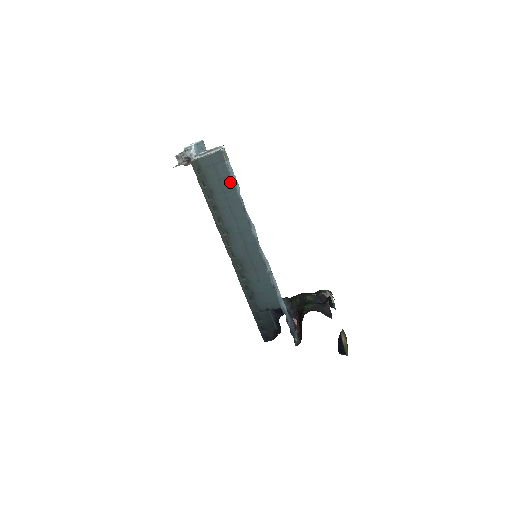
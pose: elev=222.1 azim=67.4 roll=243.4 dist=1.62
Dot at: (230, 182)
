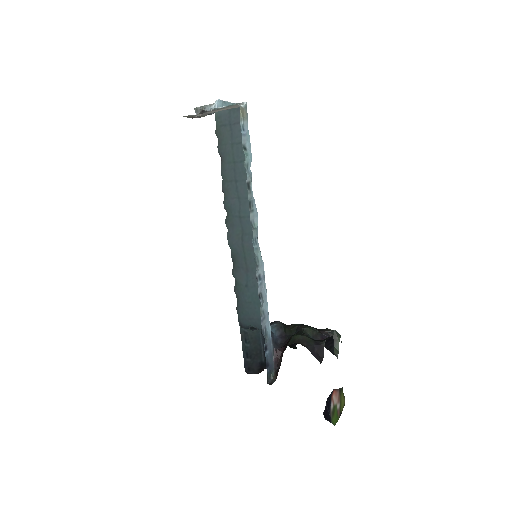
Dot at: occluded
